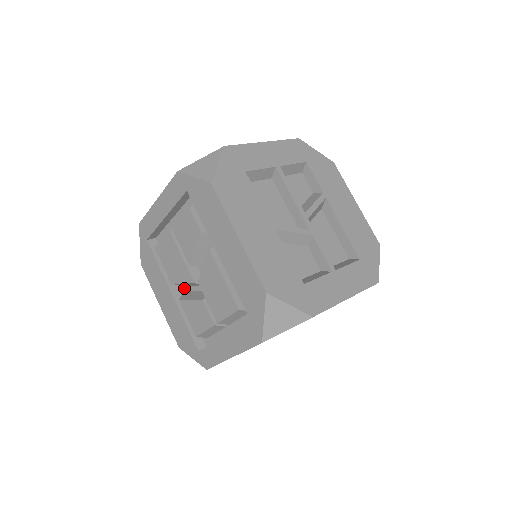
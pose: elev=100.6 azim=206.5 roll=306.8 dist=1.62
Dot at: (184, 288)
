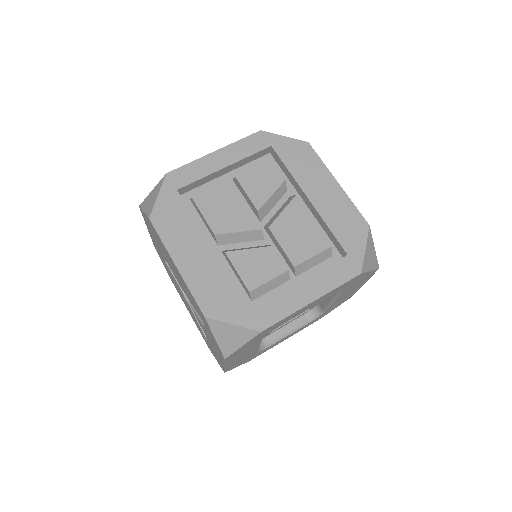
Dot at: (220, 247)
